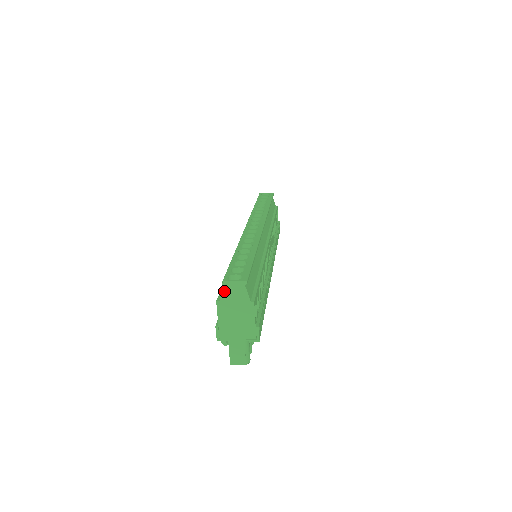
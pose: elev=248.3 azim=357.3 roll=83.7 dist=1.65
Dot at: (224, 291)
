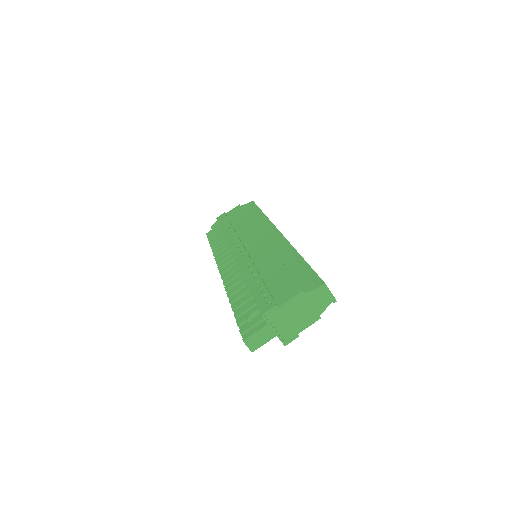
Dot at: (317, 290)
